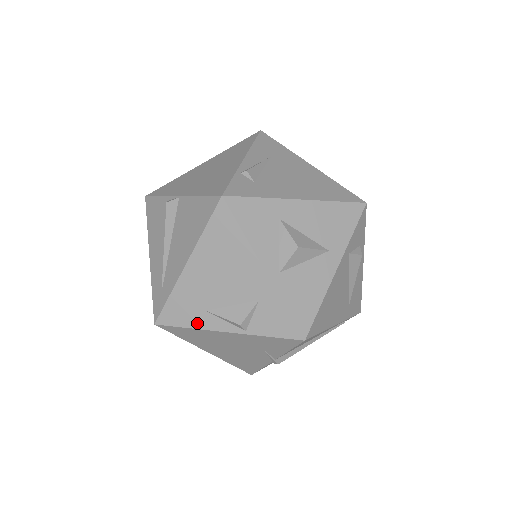
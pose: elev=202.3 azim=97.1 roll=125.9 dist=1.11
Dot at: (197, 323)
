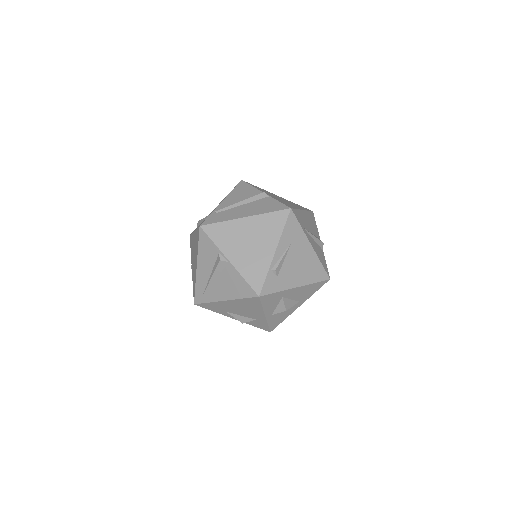
Dot at: (219, 312)
